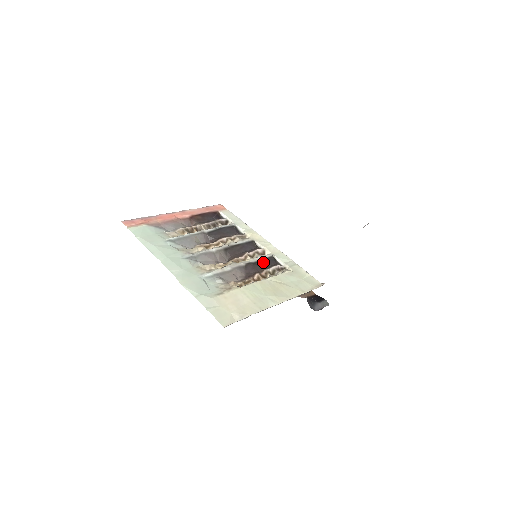
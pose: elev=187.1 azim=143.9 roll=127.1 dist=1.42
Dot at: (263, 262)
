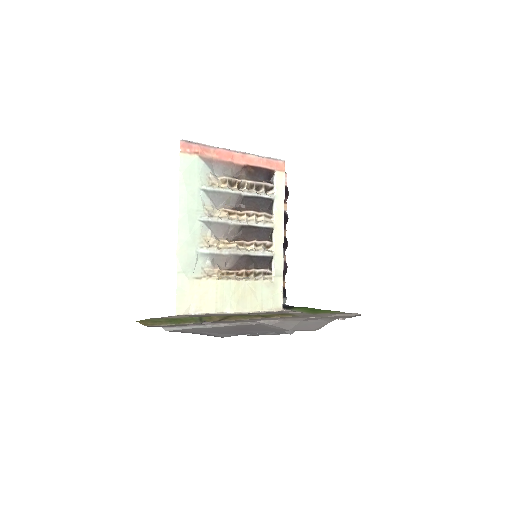
Dot at: (259, 259)
